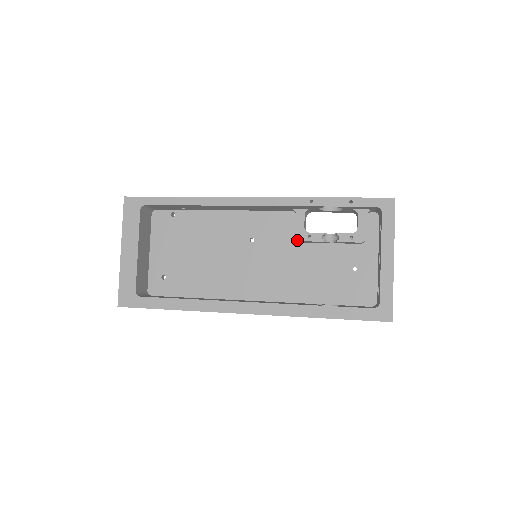
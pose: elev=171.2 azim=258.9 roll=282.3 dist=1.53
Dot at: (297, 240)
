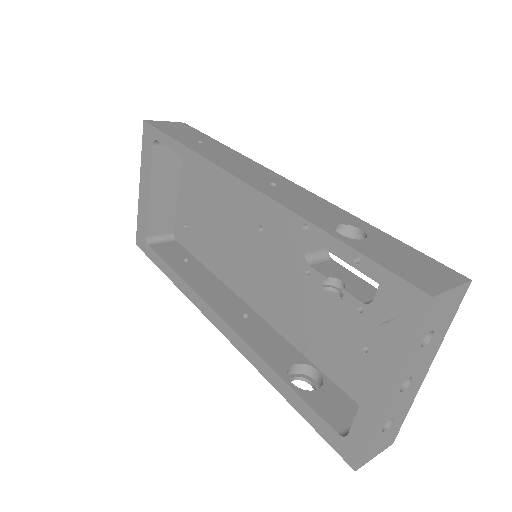
Dot at: occluded
